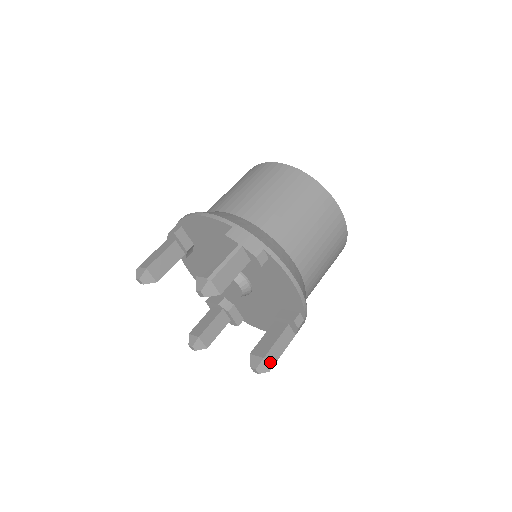
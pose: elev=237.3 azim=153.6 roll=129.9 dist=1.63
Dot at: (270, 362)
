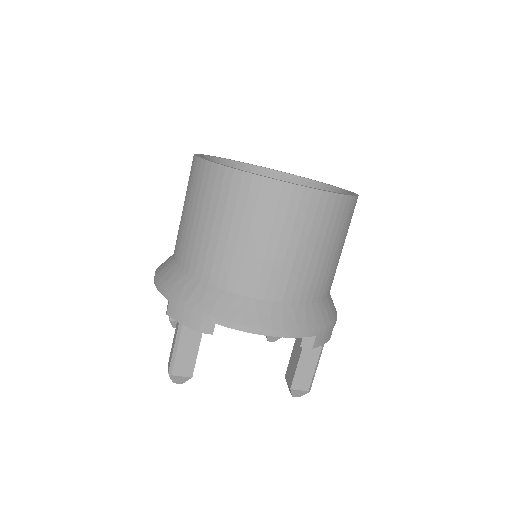
Dot at: (302, 387)
